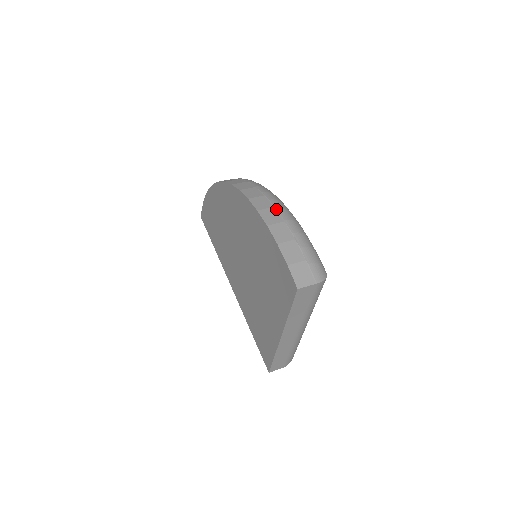
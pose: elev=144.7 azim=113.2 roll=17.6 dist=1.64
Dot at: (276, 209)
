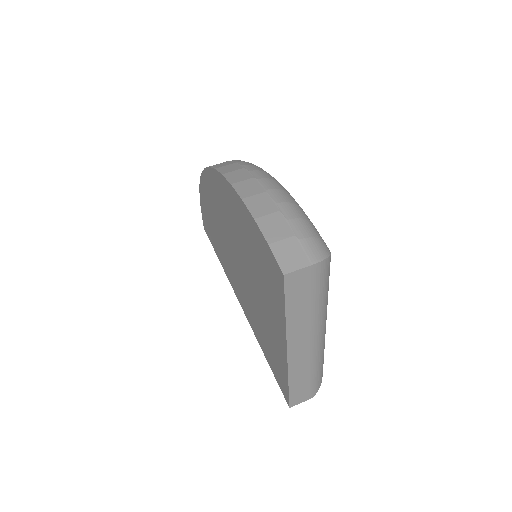
Dot at: (256, 179)
